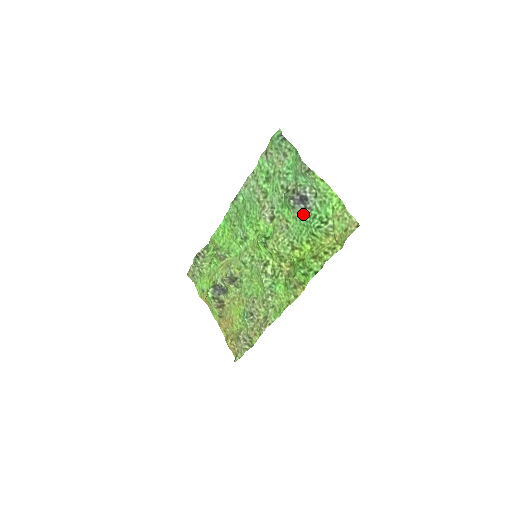
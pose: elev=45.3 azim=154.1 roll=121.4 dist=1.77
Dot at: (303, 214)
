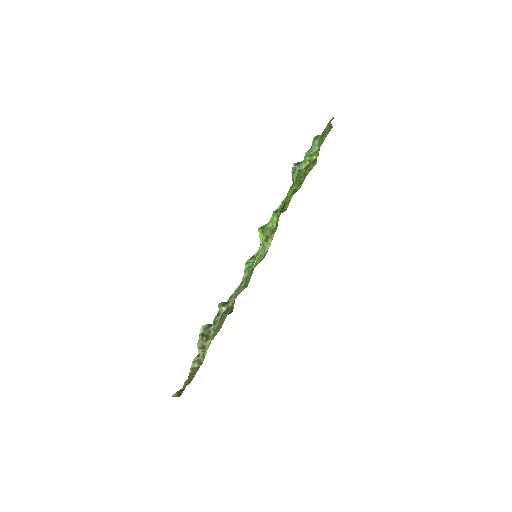
Dot at: occluded
